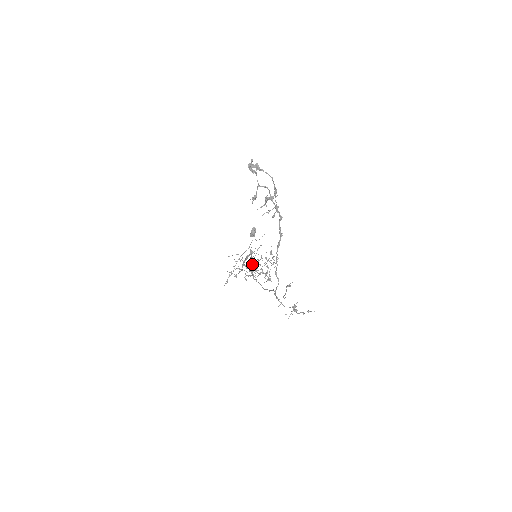
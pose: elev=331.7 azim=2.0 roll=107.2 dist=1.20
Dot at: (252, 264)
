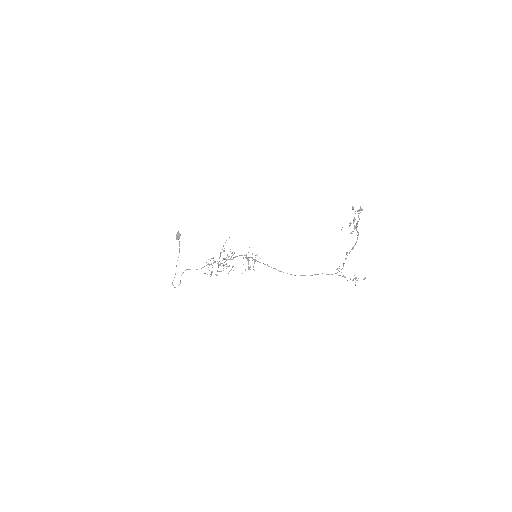
Dot at: occluded
